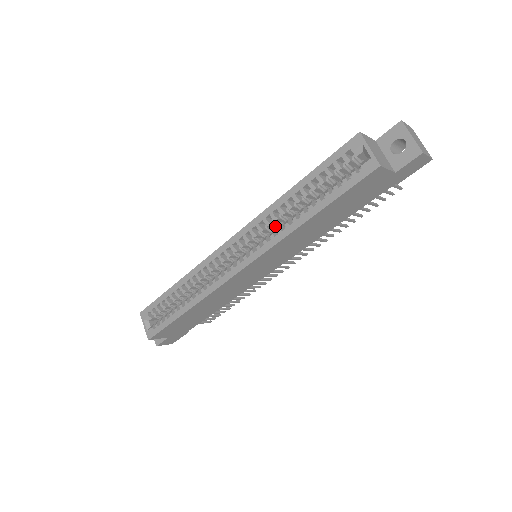
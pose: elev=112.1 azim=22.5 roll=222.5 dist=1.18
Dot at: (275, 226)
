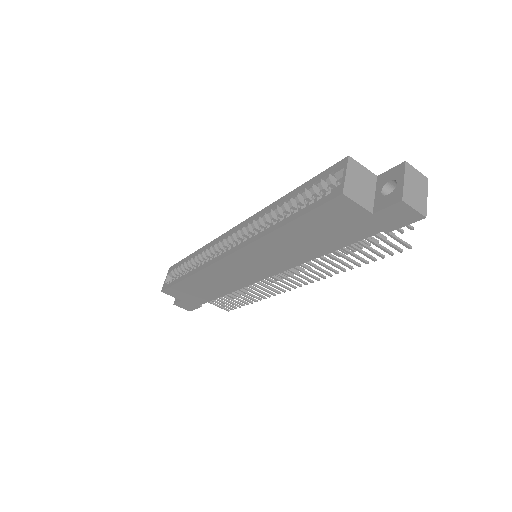
Dot at: occluded
